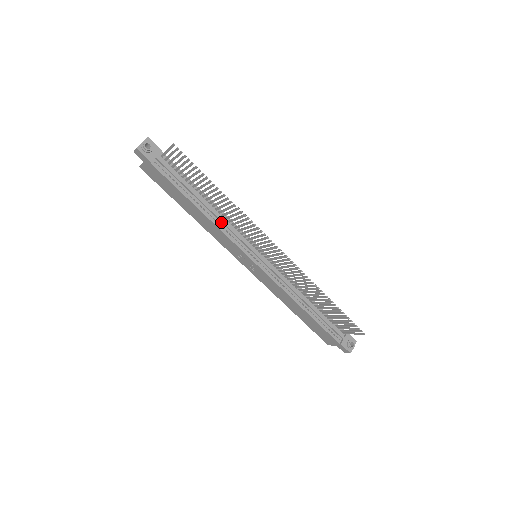
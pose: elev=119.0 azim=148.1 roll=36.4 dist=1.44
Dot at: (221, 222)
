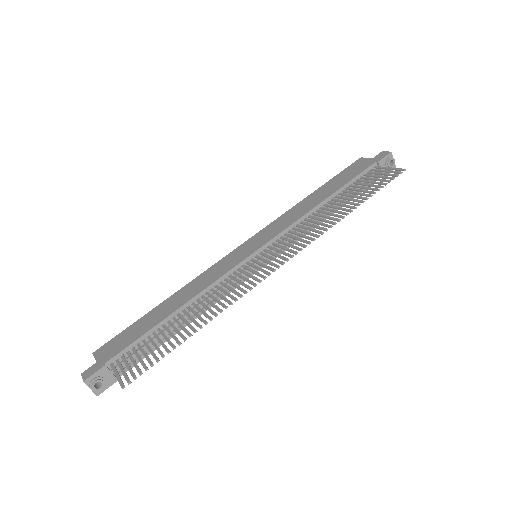
Dot at: occluded
